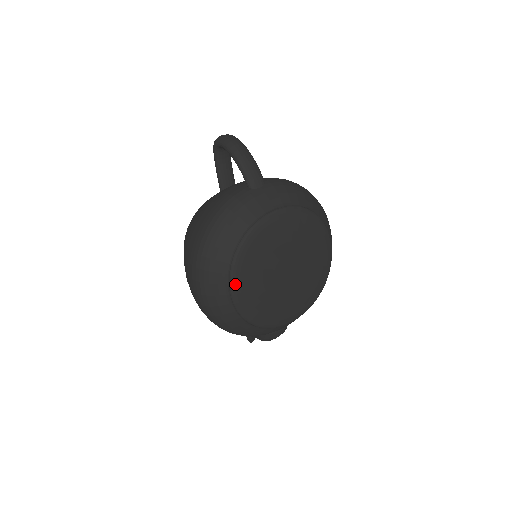
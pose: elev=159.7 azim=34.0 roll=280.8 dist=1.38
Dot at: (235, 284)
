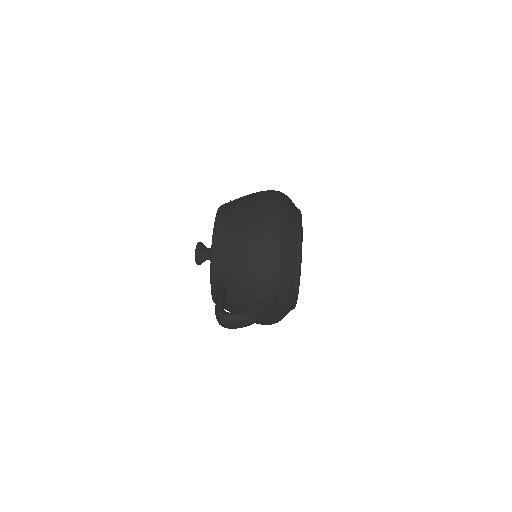
Dot at: occluded
